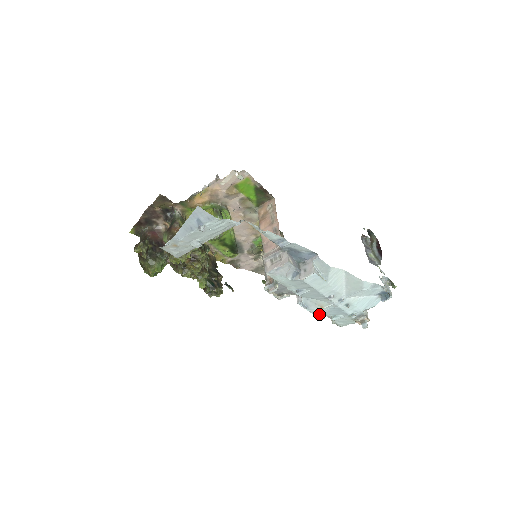
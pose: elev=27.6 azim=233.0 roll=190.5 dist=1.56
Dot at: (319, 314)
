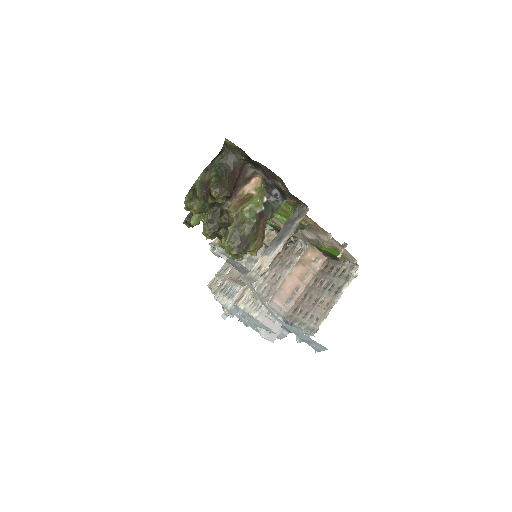
Dot at: occluded
